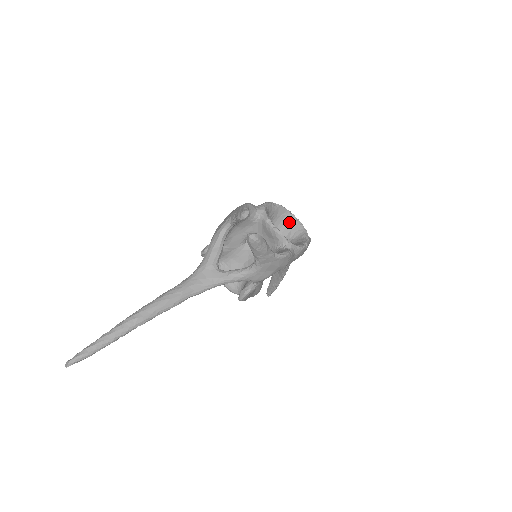
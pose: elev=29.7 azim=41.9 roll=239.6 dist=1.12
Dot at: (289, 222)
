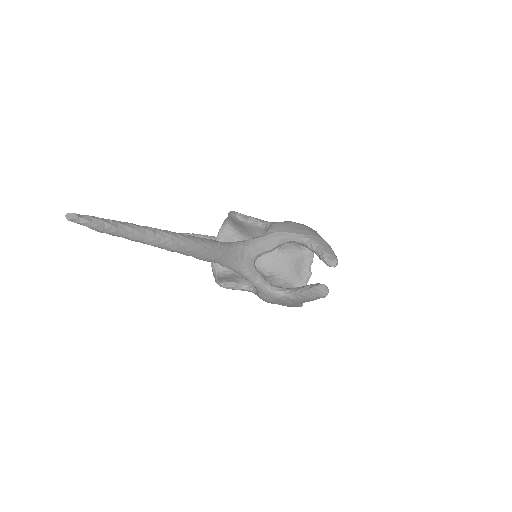
Dot at: occluded
